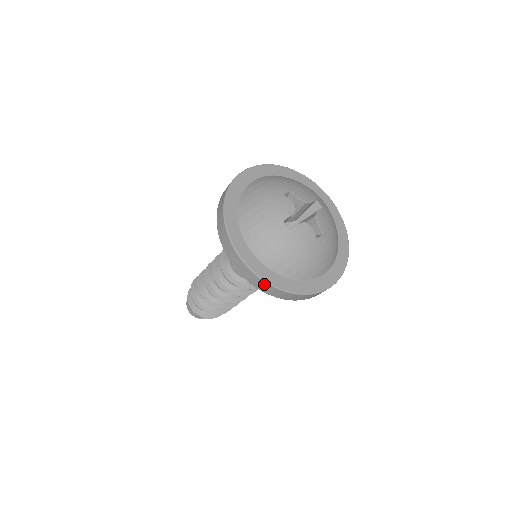
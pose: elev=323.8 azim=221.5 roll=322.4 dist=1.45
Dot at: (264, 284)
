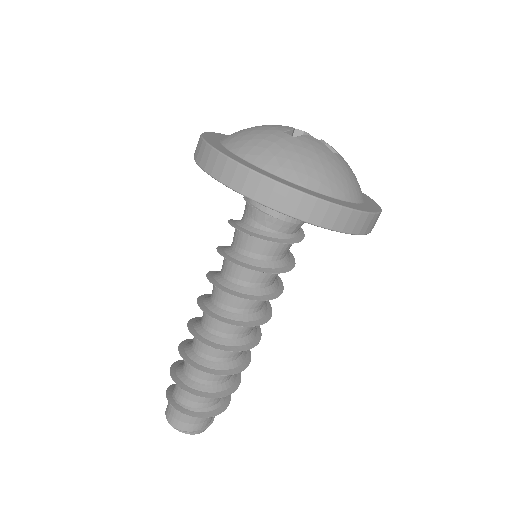
Dot at: (281, 191)
